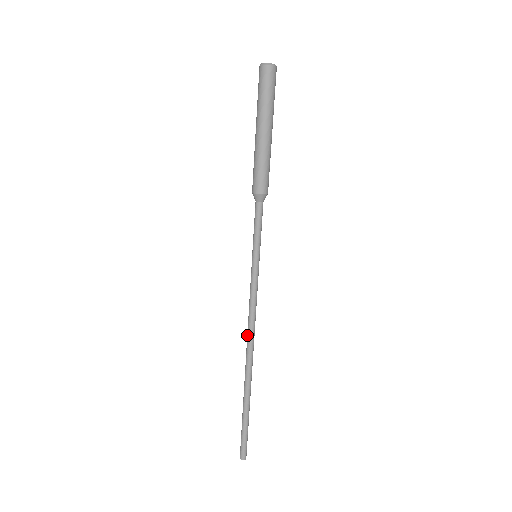
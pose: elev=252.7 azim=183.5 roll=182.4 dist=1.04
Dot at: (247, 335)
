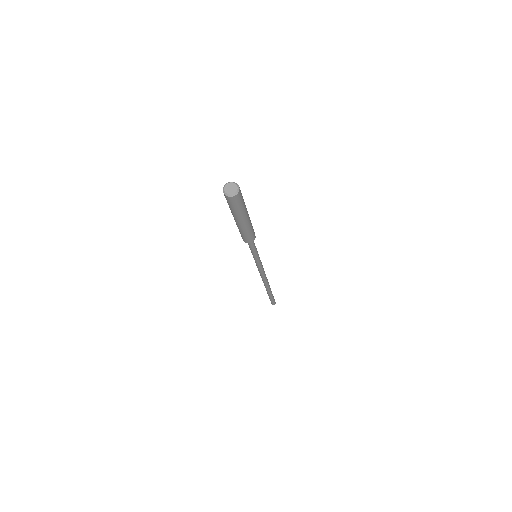
Dot at: occluded
